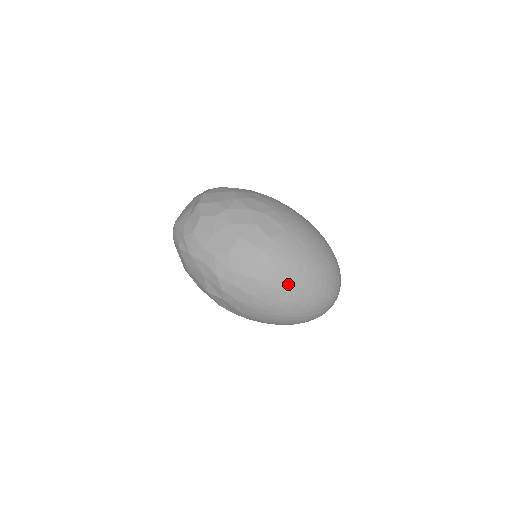
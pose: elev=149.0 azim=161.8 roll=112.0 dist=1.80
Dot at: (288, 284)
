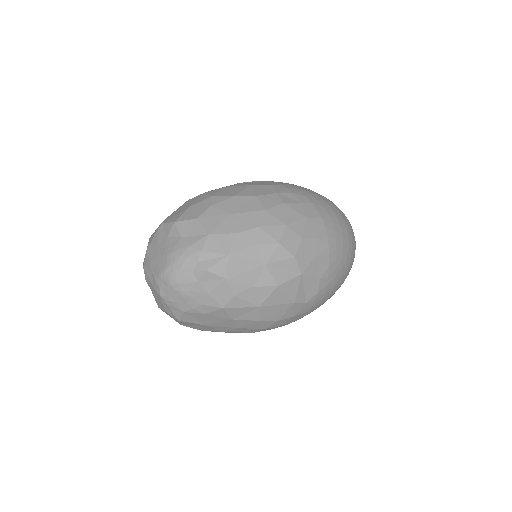
Dot at: (327, 208)
